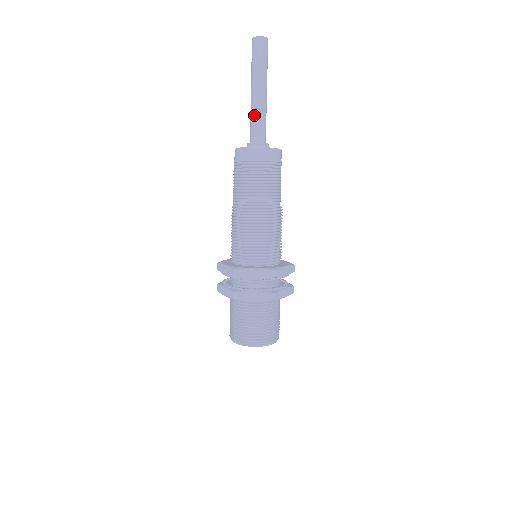
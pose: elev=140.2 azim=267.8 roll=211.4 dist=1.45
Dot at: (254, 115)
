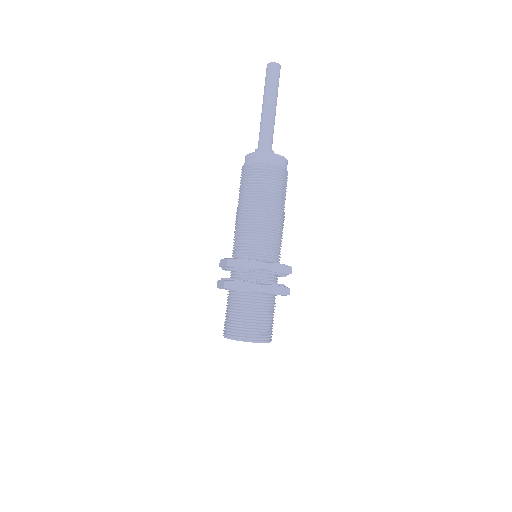
Dot at: (262, 126)
